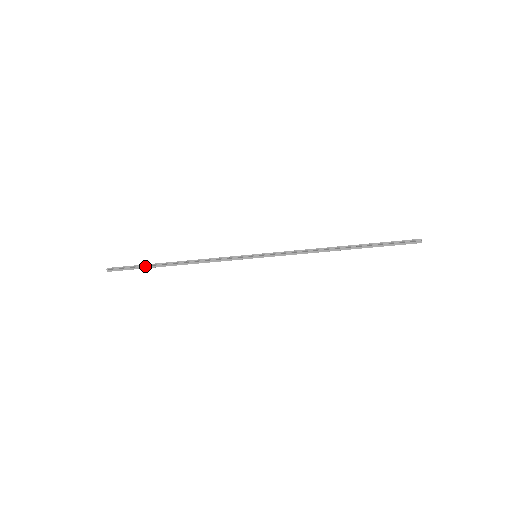
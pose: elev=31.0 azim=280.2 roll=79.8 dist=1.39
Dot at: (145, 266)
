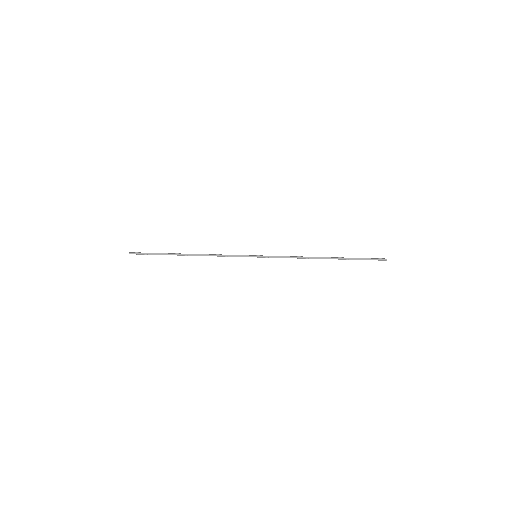
Dot at: (162, 254)
